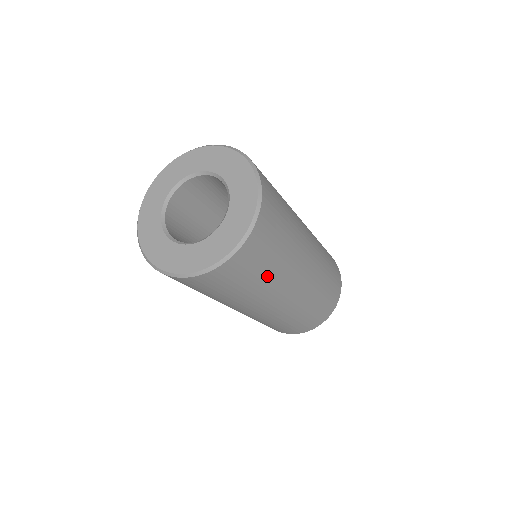
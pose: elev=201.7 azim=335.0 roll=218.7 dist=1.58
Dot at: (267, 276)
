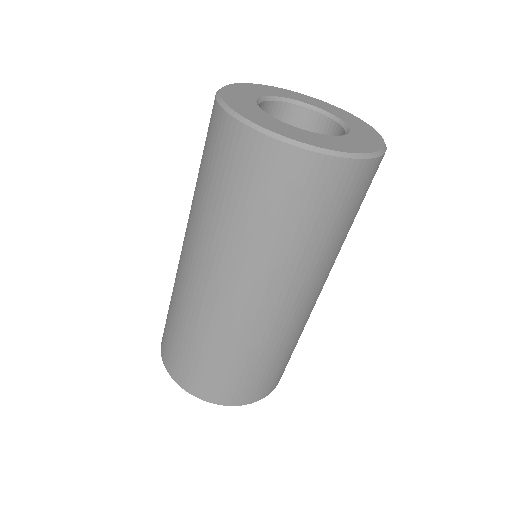
Dot at: (347, 231)
